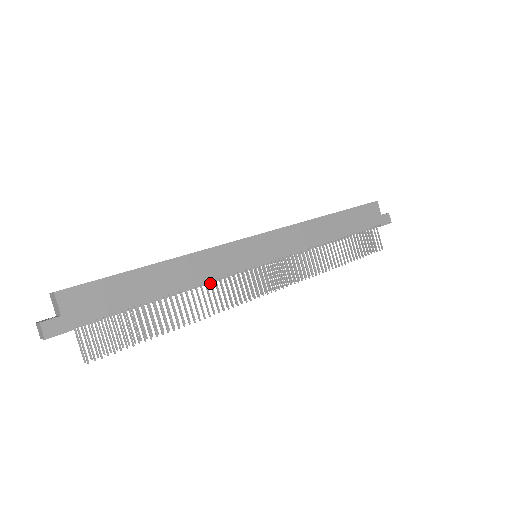
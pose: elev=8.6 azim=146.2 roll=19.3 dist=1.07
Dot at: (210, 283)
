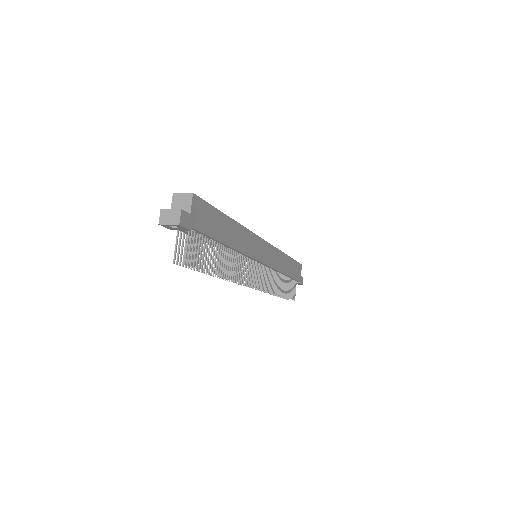
Dot at: (241, 256)
